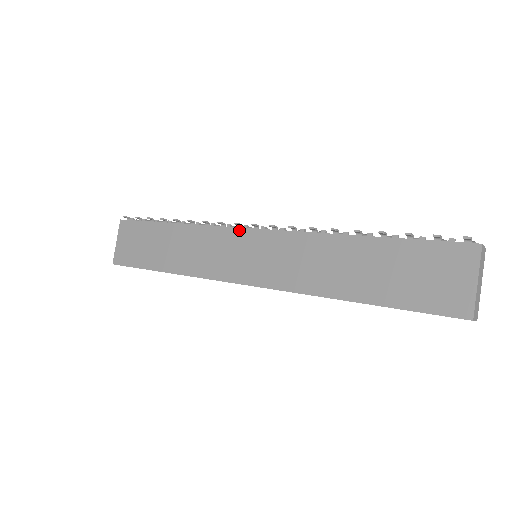
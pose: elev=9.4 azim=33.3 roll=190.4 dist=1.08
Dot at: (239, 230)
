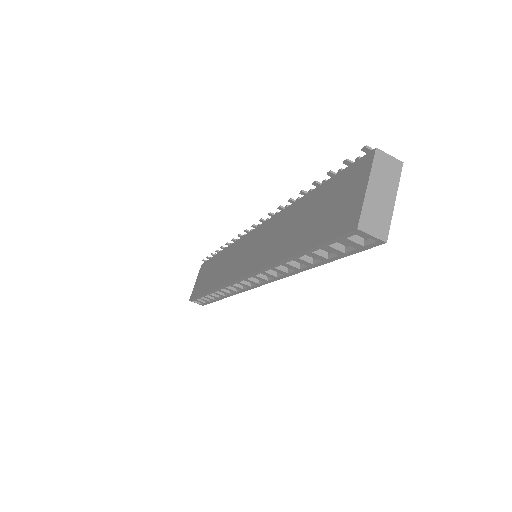
Dot at: (247, 235)
